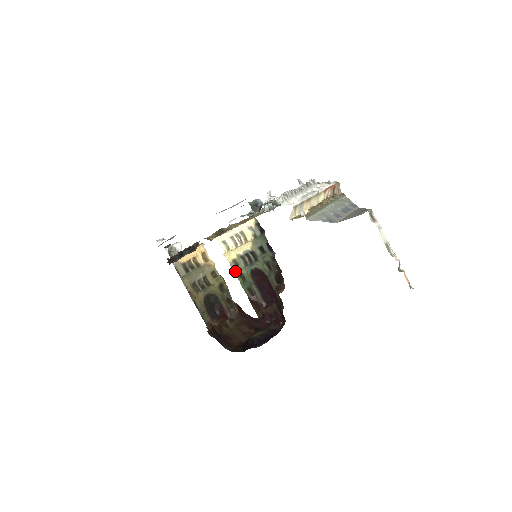
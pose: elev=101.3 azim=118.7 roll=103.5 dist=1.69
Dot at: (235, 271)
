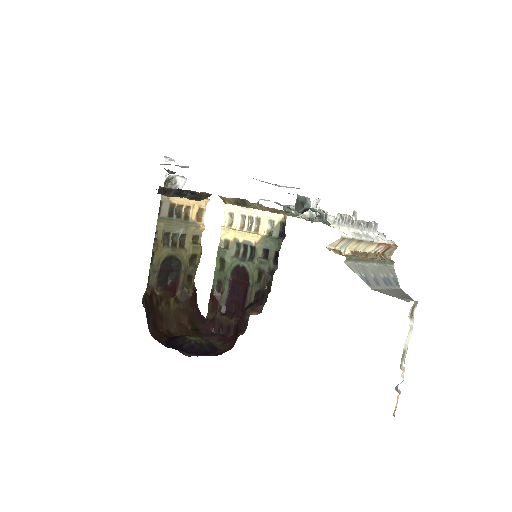
Dot at: (220, 253)
